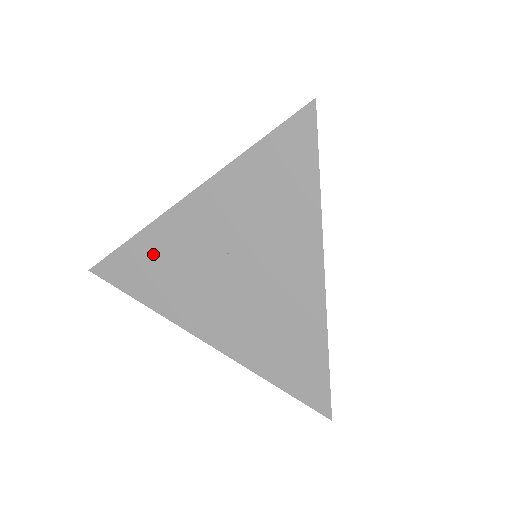
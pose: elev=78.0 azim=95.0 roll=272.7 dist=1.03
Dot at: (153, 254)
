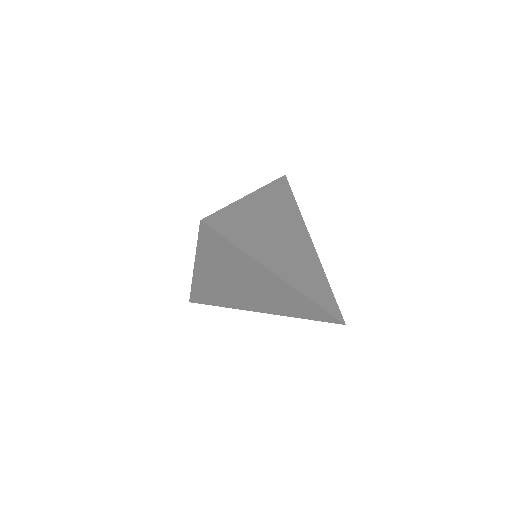
Dot at: (206, 290)
